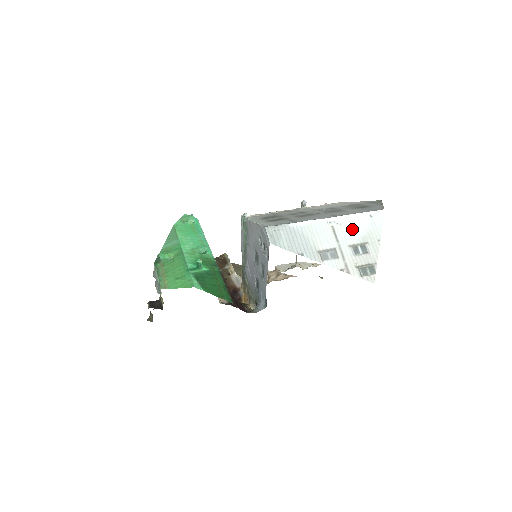
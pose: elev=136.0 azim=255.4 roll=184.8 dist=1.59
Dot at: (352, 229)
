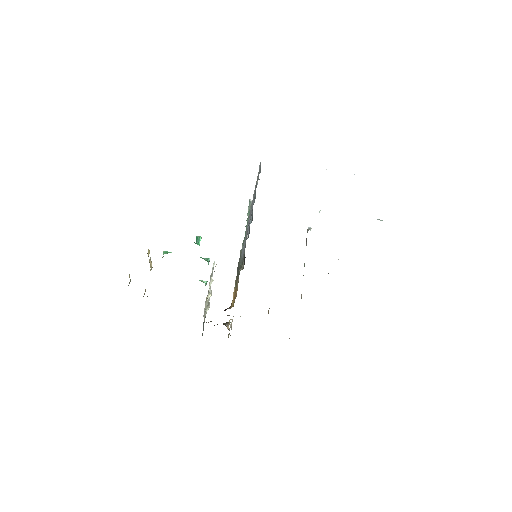
Dot at: occluded
